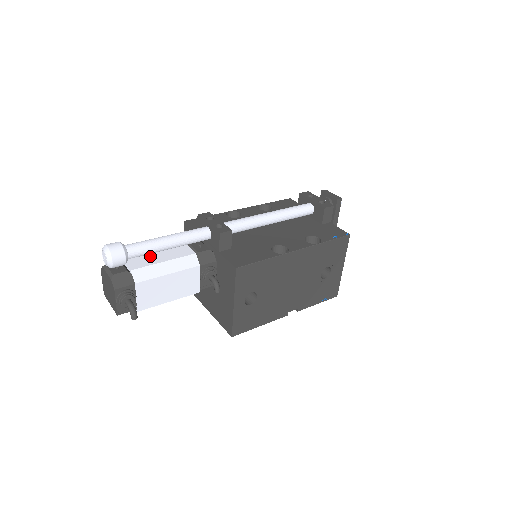
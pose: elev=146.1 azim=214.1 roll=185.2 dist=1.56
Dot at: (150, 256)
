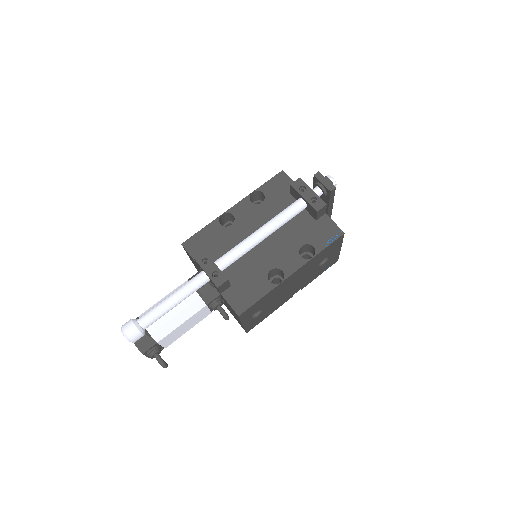
Dot at: occluded
